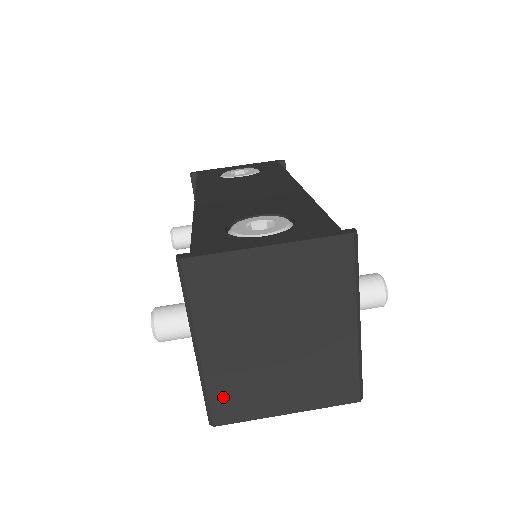
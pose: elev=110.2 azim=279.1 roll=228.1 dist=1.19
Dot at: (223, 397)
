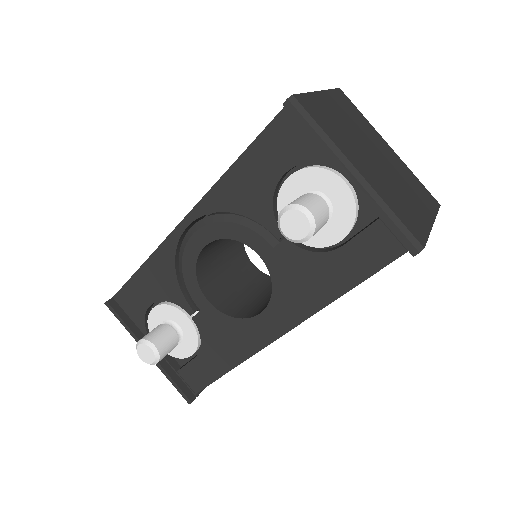
Dot at: (402, 215)
